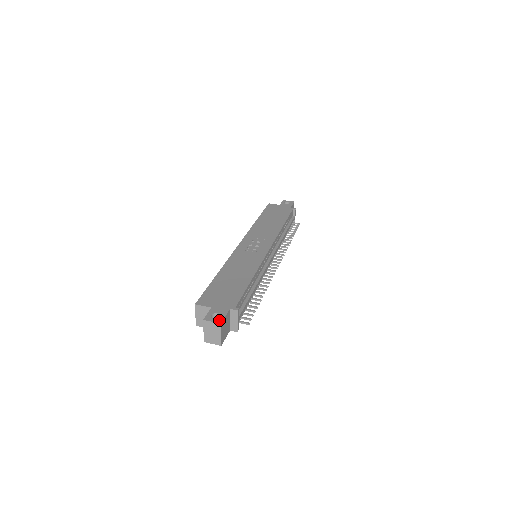
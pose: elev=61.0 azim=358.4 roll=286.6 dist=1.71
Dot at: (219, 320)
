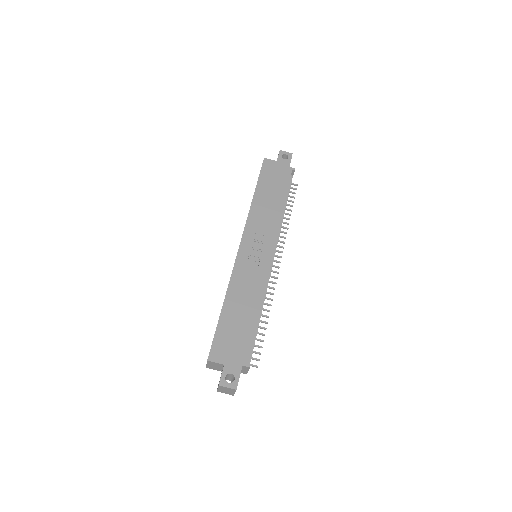
Dot at: (234, 385)
